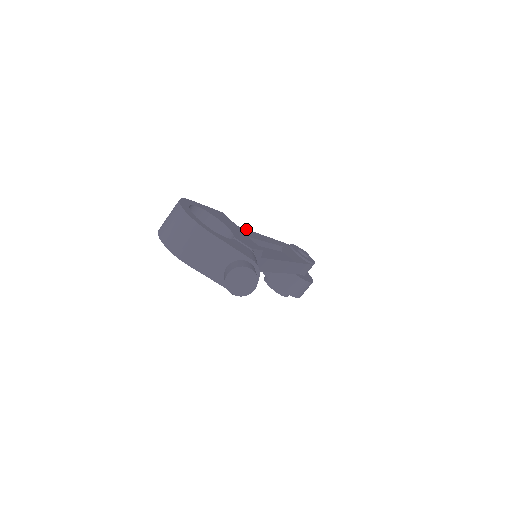
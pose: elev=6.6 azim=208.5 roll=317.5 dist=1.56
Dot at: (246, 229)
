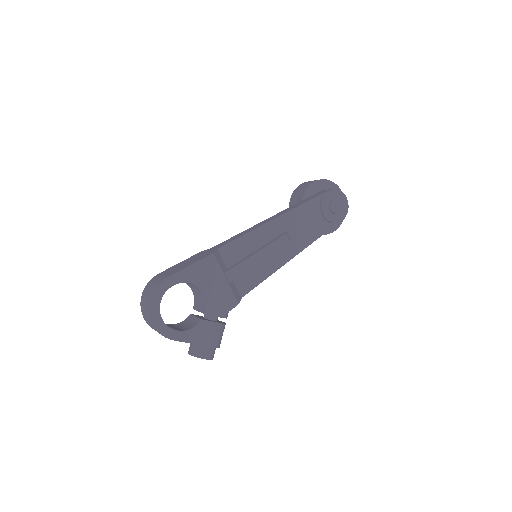
Dot at: (251, 231)
